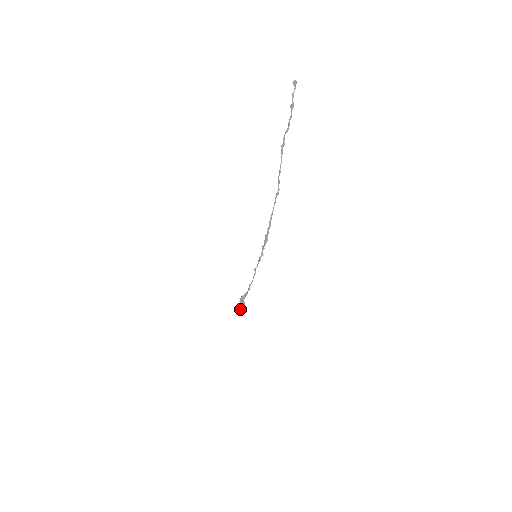
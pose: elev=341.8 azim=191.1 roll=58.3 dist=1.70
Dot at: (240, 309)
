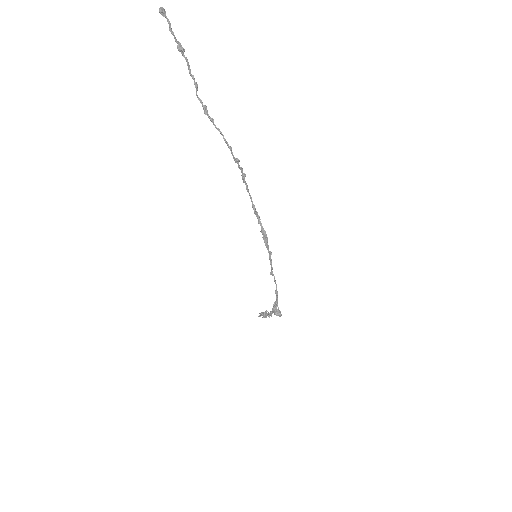
Dot at: occluded
